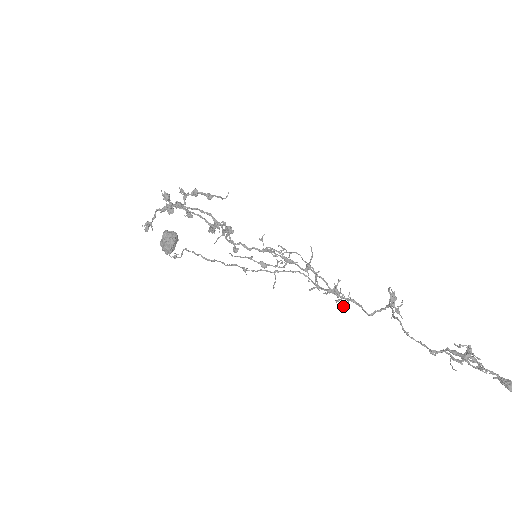
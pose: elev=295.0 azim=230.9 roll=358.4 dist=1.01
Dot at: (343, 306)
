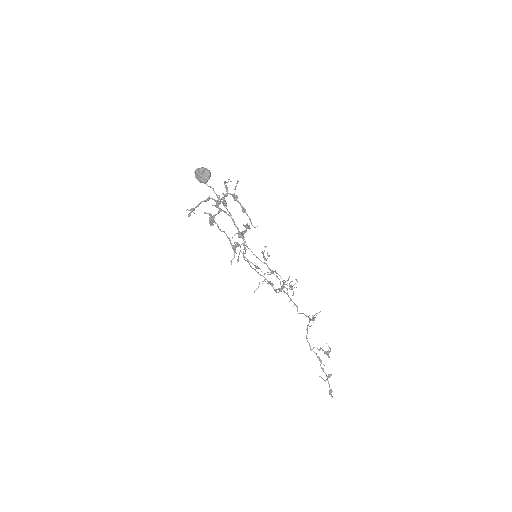
Dot at: (289, 301)
